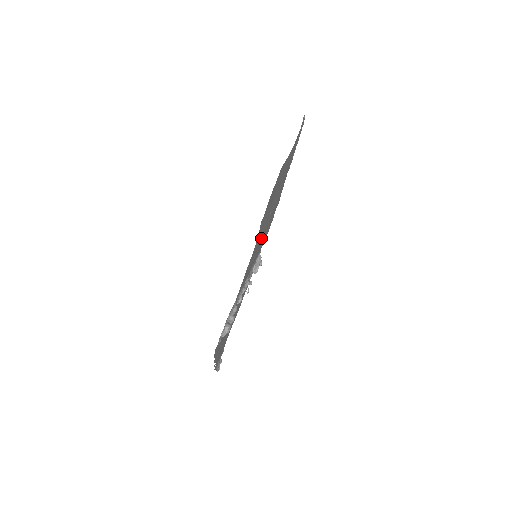
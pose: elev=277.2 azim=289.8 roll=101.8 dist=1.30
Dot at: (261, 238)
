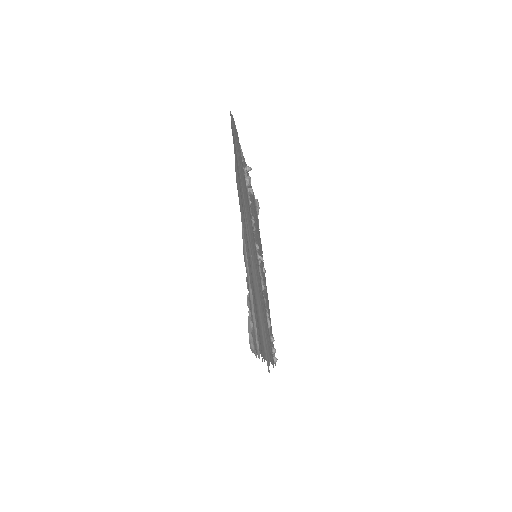
Dot at: (259, 292)
